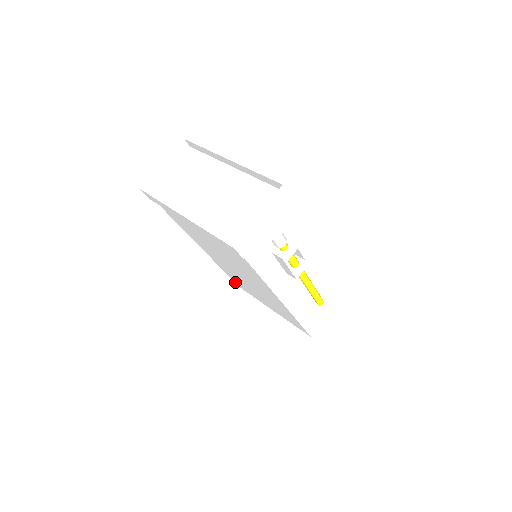
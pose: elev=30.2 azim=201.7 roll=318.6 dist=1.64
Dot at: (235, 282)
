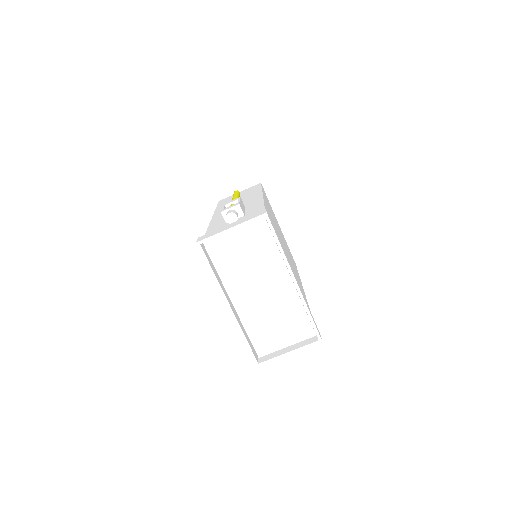
Dot at: occluded
